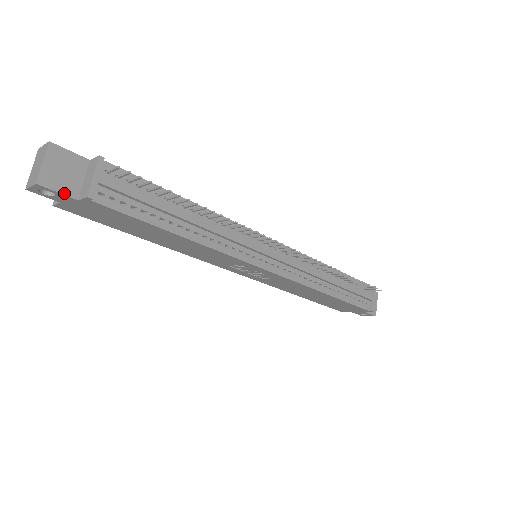
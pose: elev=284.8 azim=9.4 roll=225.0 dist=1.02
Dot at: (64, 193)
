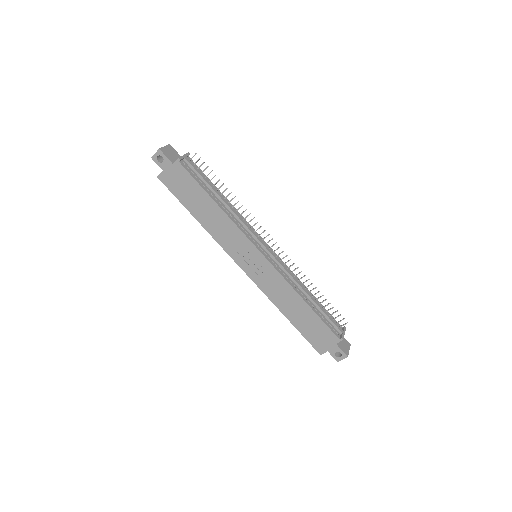
Dot at: (168, 158)
